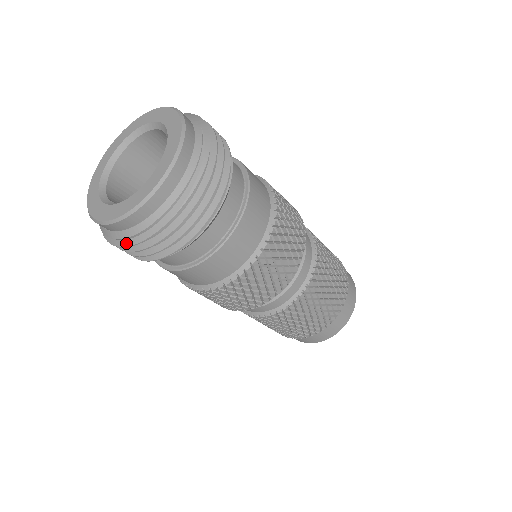
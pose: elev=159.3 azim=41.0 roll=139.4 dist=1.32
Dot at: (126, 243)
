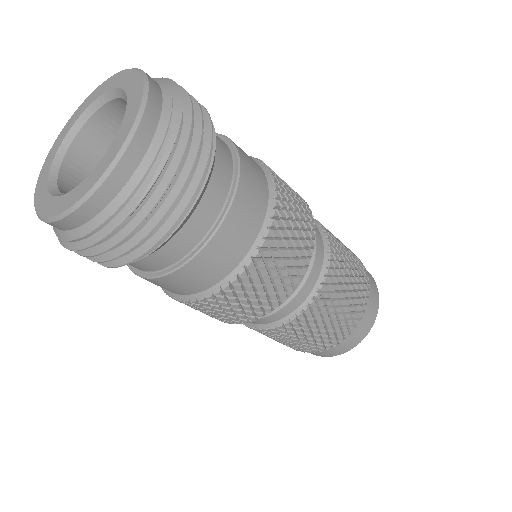
Dot at: (73, 246)
